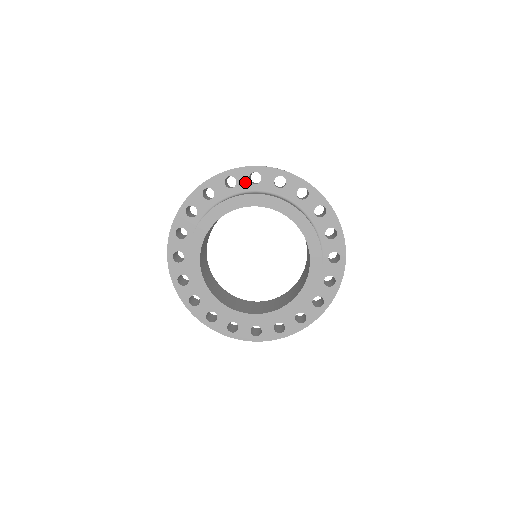
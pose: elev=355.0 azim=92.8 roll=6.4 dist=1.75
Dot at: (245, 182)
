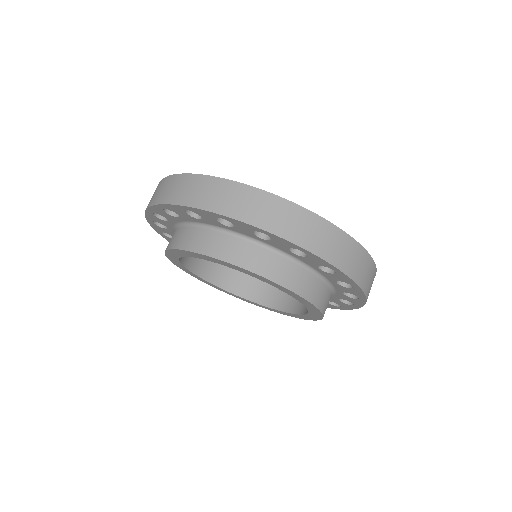
Dot at: (213, 221)
